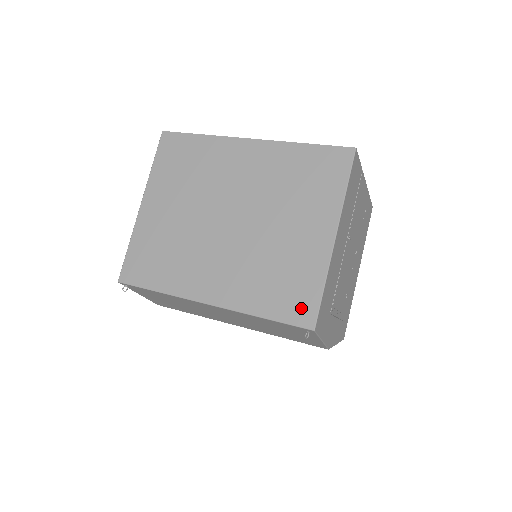
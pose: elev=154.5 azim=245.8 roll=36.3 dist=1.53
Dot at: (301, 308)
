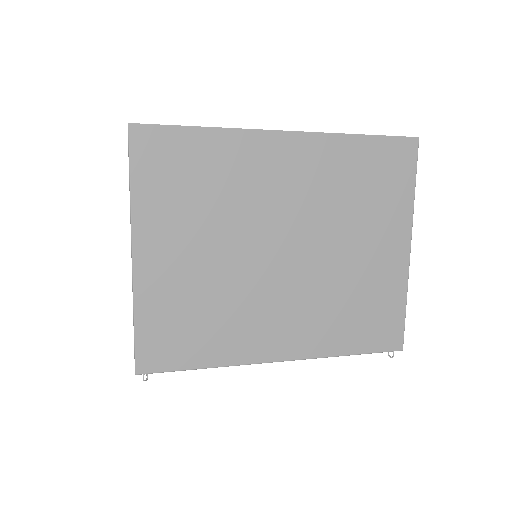
Dot at: (387, 333)
